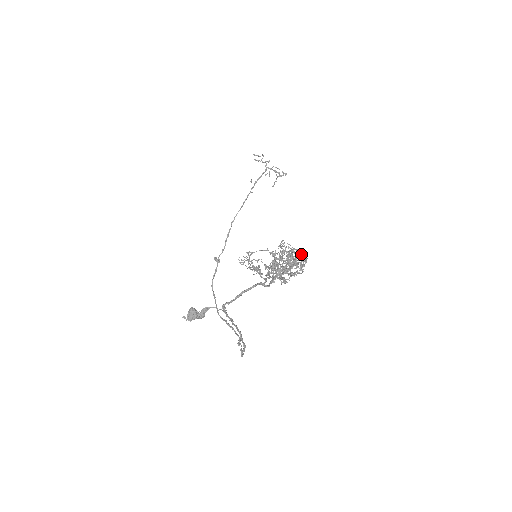
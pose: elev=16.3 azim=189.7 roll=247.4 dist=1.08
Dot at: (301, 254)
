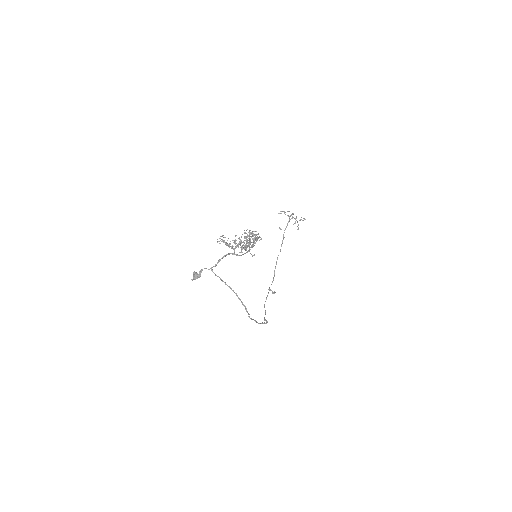
Dot at: (258, 234)
